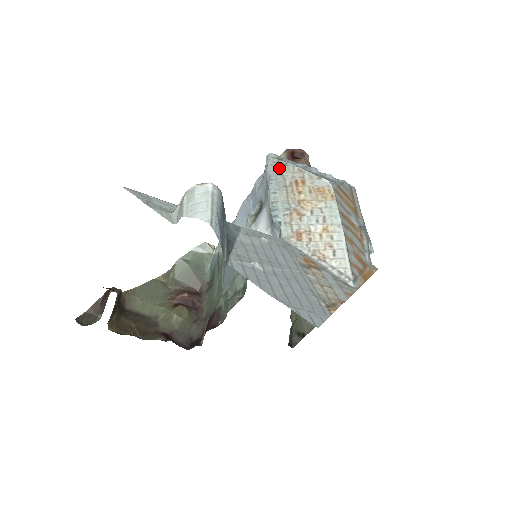
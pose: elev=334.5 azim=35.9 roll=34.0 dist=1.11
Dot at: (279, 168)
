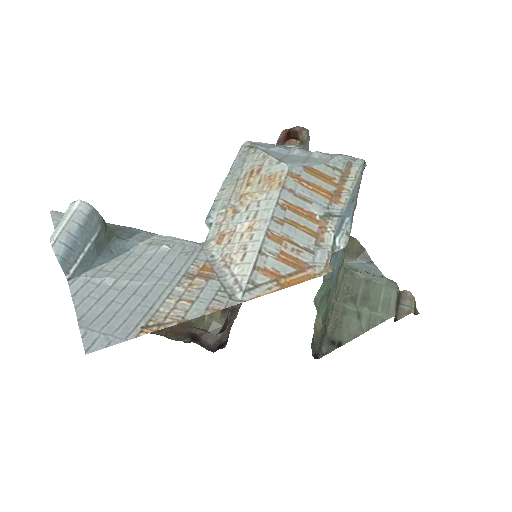
Dot at: (244, 158)
